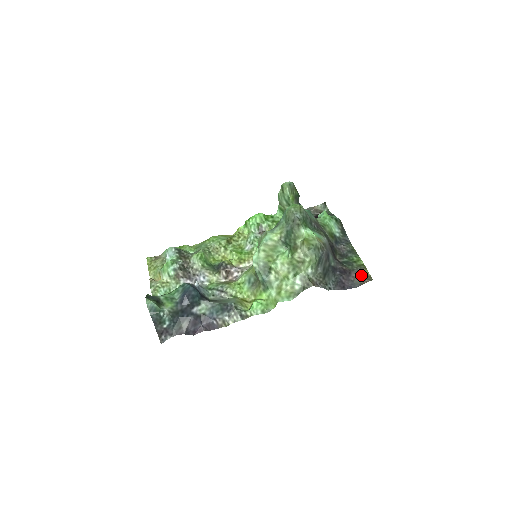
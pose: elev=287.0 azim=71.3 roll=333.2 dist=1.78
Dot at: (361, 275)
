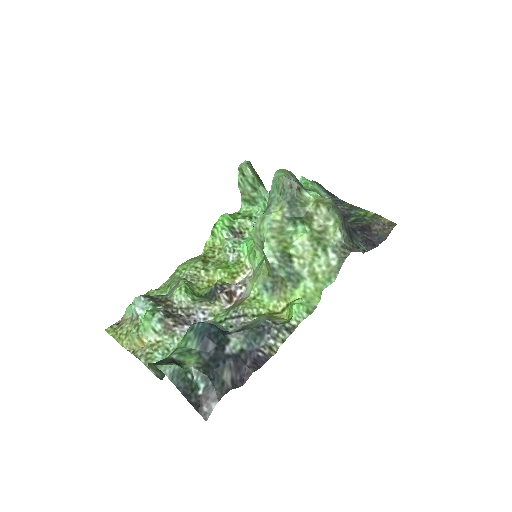
Dot at: (381, 225)
